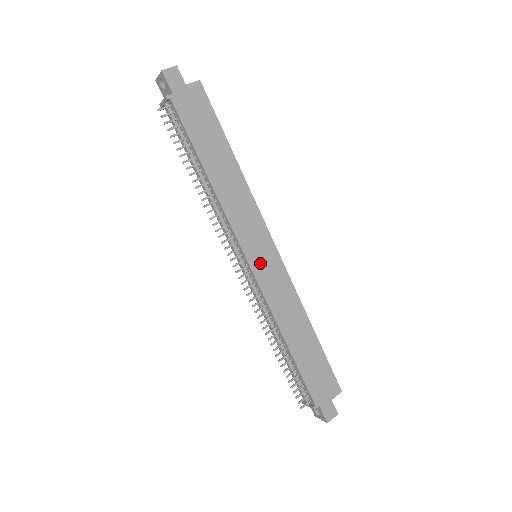
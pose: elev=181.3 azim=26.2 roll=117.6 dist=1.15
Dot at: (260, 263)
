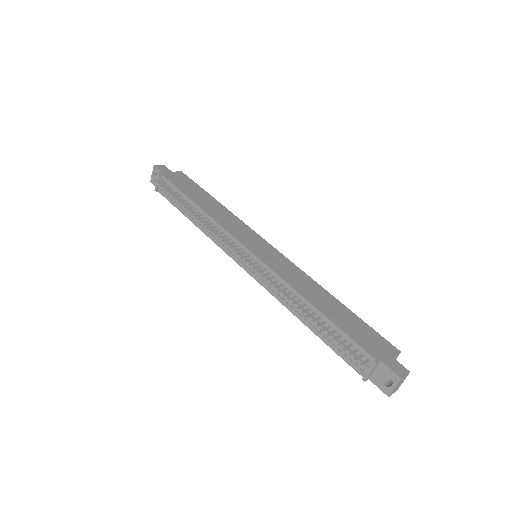
Dot at: (260, 252)
